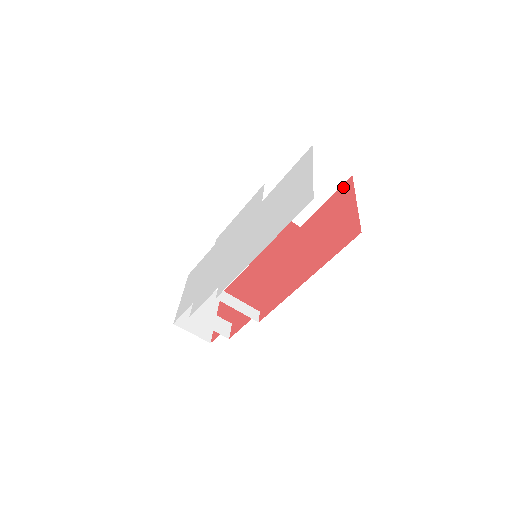
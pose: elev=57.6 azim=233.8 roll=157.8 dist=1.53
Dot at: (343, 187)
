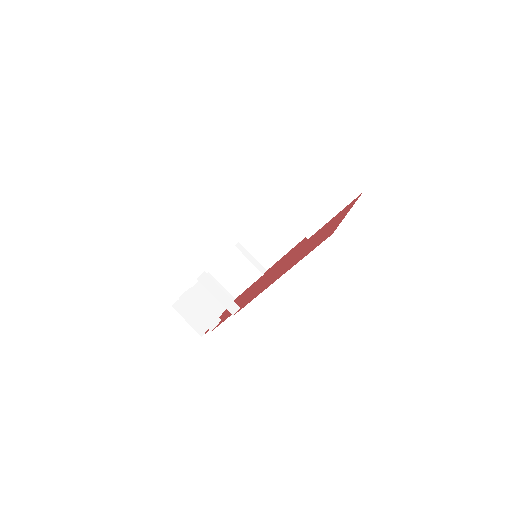
Dot at: (351, 202)
